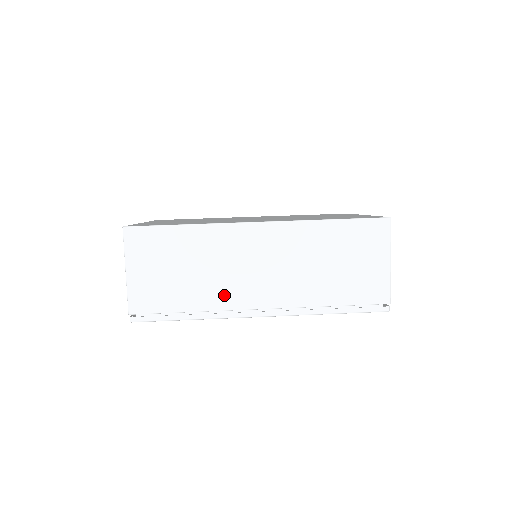
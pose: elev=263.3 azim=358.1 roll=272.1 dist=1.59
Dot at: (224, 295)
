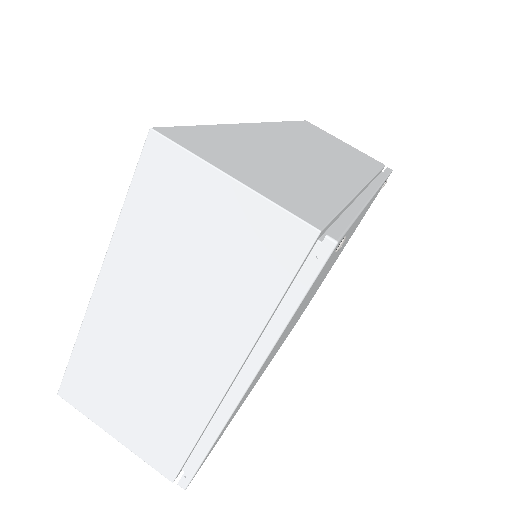
Dot at: (334, 180)
